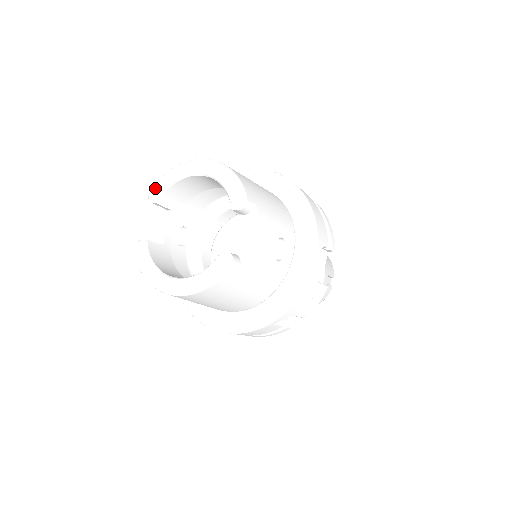
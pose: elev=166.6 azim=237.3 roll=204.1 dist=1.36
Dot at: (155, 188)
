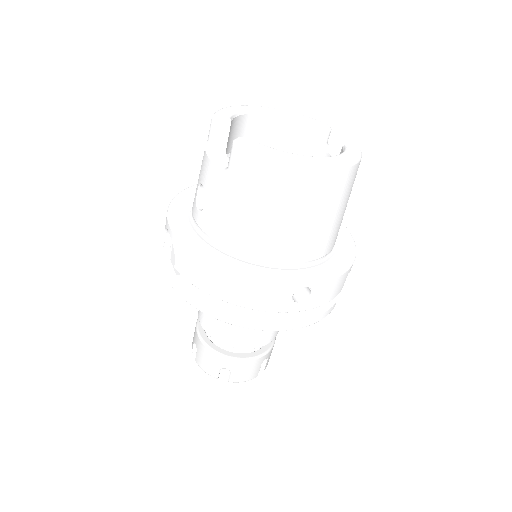
Dot at: (222, 112)
